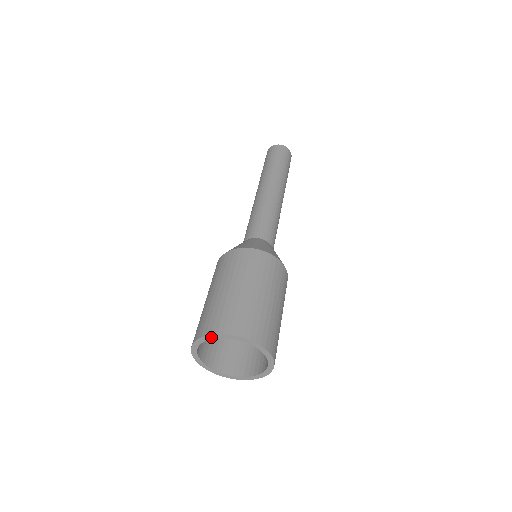
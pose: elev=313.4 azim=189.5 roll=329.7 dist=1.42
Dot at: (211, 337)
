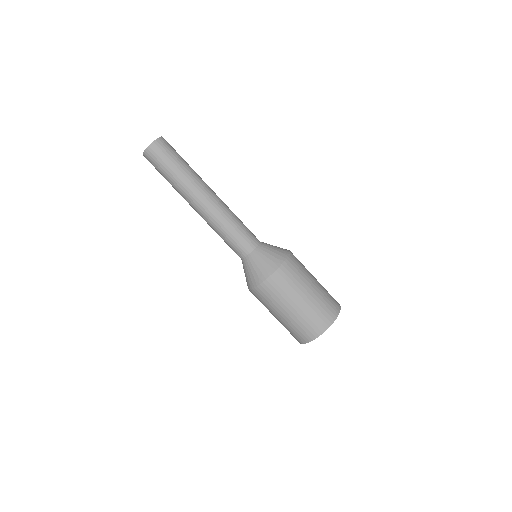
Dot at: (330, 325)
